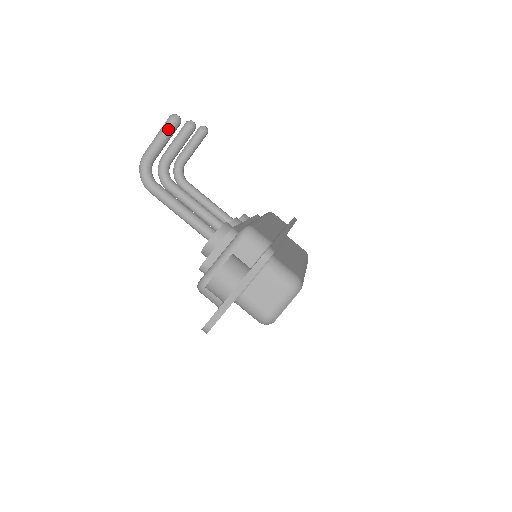
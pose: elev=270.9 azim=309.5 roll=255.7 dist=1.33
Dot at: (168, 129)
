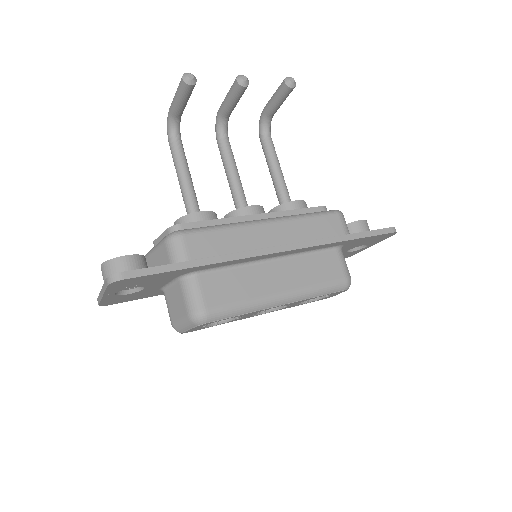
Dot at: (180, 89)
